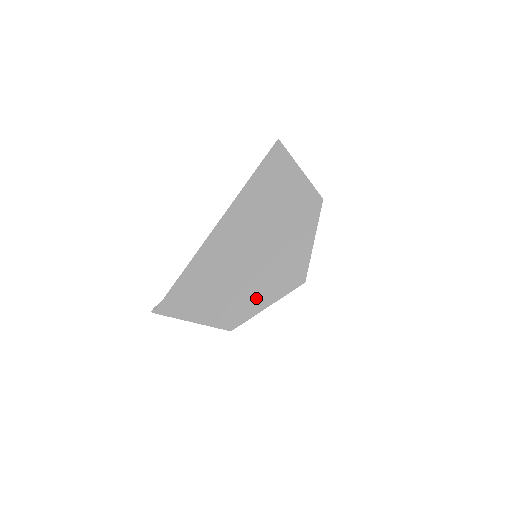
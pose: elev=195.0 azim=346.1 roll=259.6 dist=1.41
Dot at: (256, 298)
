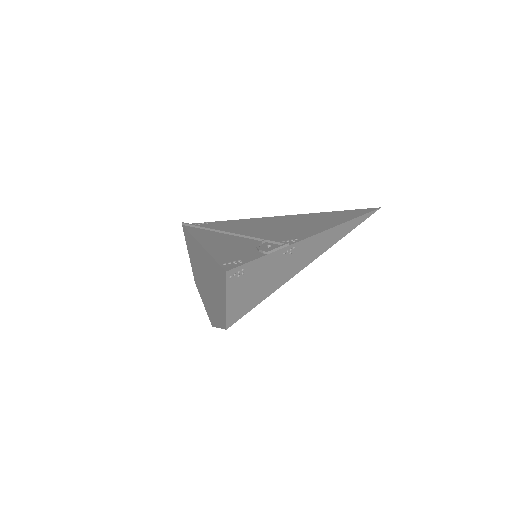
Dot at: (202, 294)
